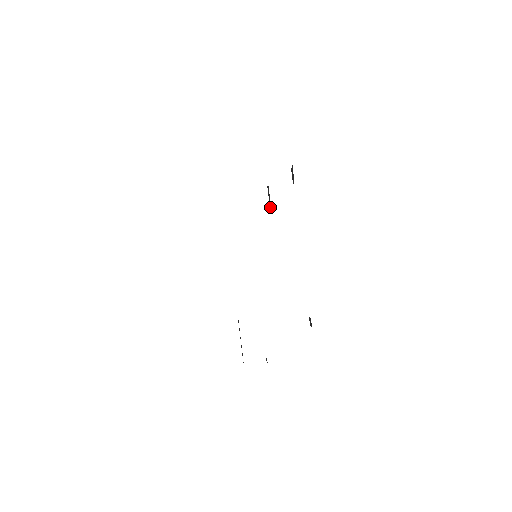
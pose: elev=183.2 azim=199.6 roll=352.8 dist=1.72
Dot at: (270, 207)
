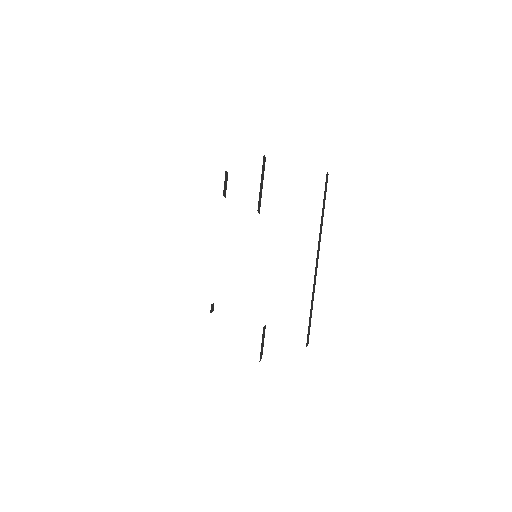
Dot at: occluded
